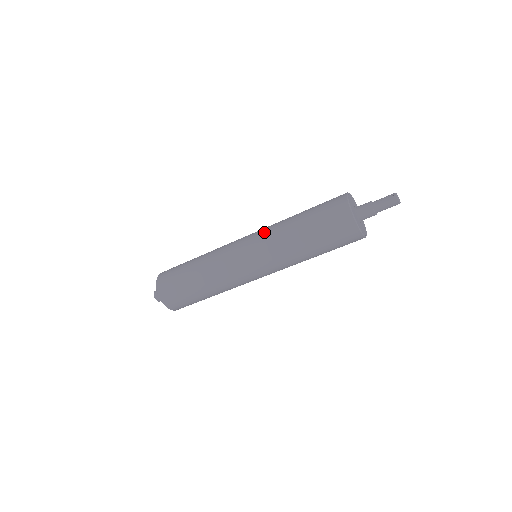
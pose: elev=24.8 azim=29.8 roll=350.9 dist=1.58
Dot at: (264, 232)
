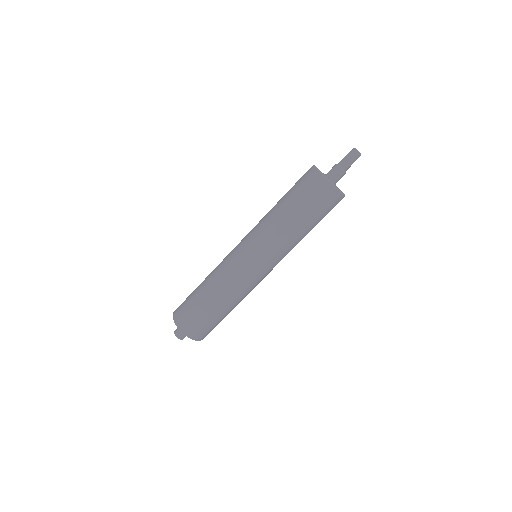
Dot at: occluded
